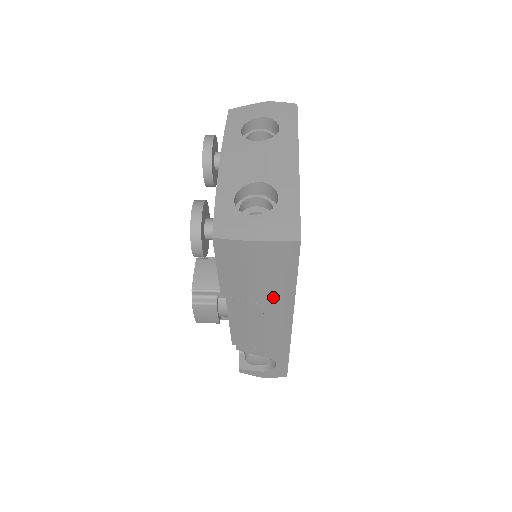
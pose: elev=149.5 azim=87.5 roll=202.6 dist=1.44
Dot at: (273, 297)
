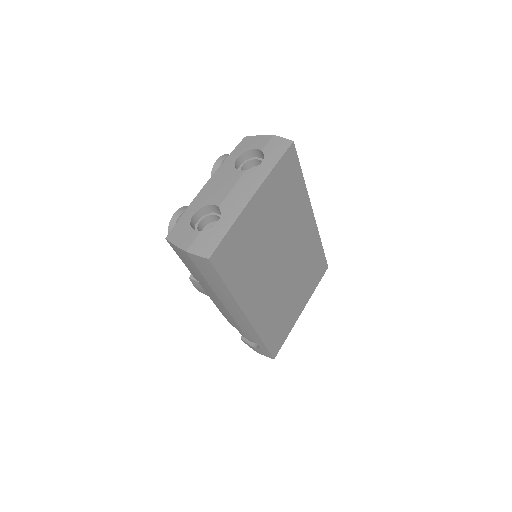
Dot at: (219, 292)
